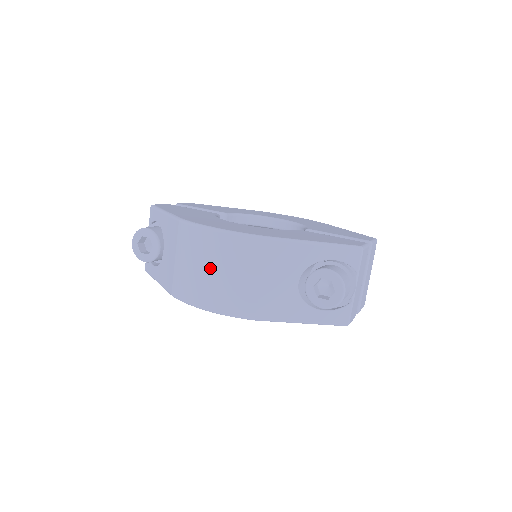
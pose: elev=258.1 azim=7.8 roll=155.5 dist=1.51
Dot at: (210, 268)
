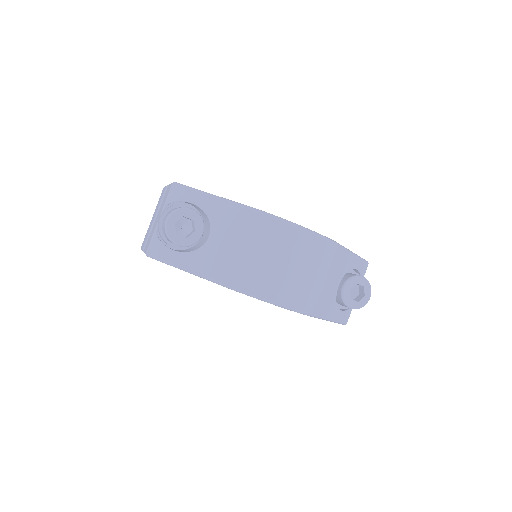
Dot at: (290, 263)
